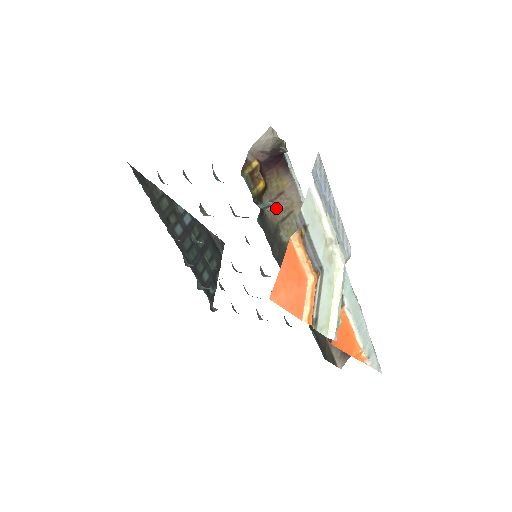
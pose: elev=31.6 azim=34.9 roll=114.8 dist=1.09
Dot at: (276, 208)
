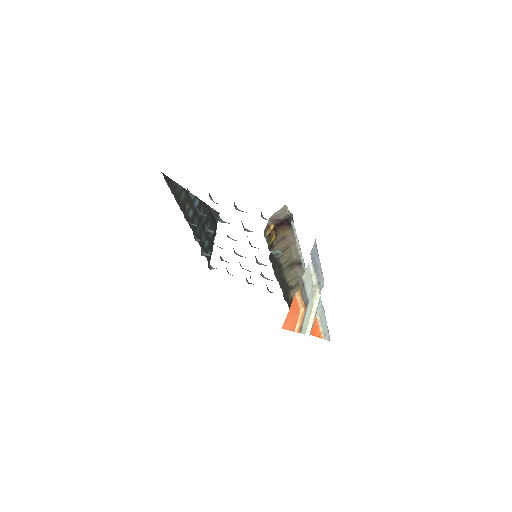
Dot at: (282, 255)
